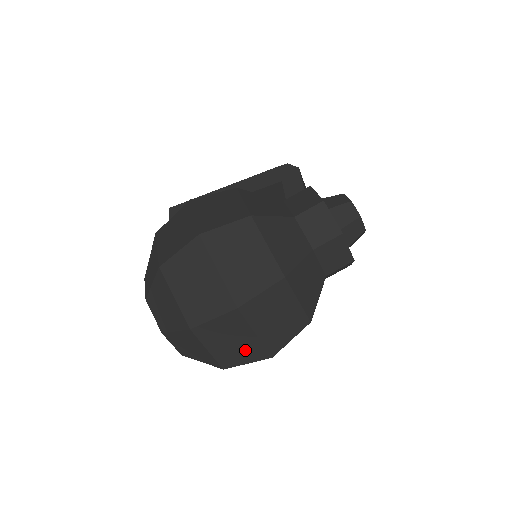
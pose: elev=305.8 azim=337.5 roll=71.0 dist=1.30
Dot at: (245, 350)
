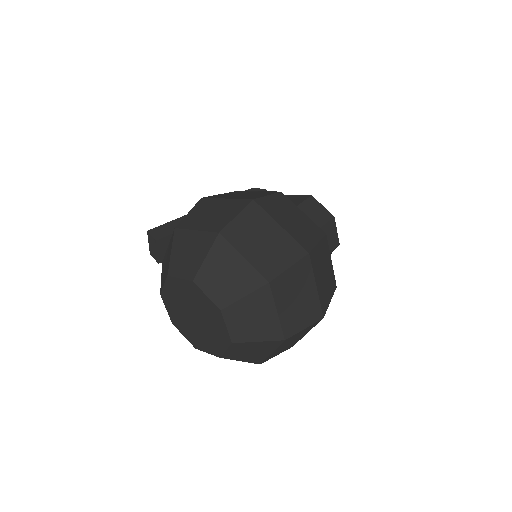
Dot at: (306, 309)
